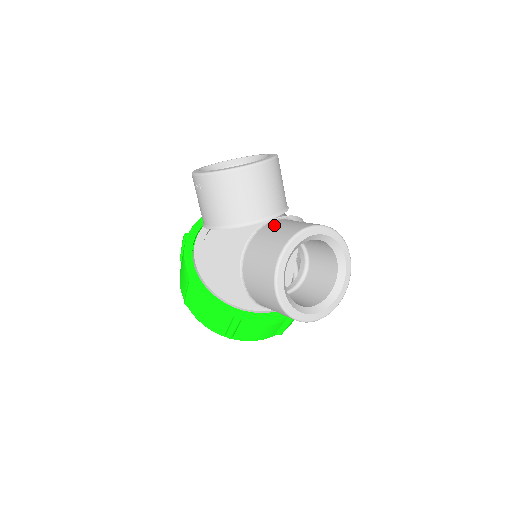
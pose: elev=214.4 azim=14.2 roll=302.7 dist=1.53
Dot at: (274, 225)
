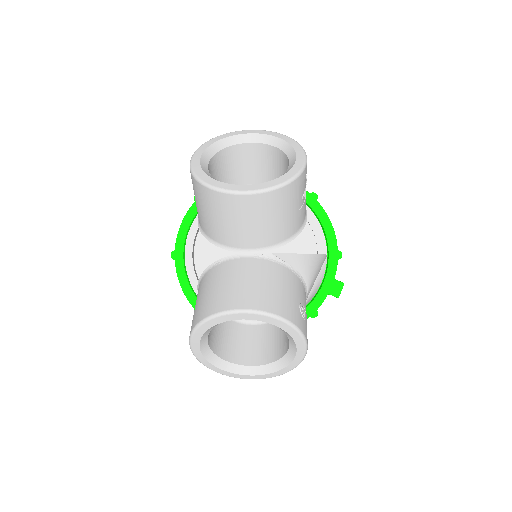
Dot at: (238, 269)
